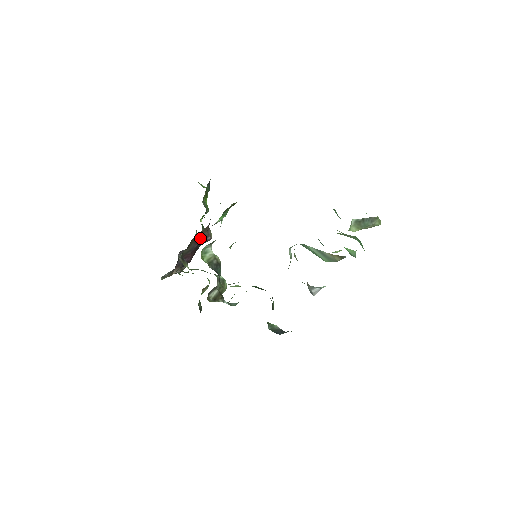
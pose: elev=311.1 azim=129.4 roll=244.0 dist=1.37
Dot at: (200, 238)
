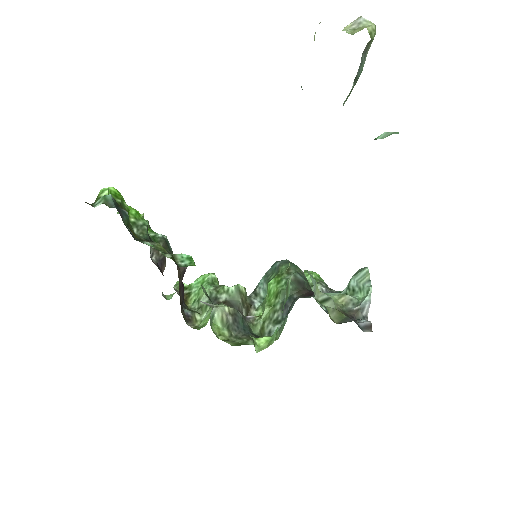
Dot at: (180, 282)
